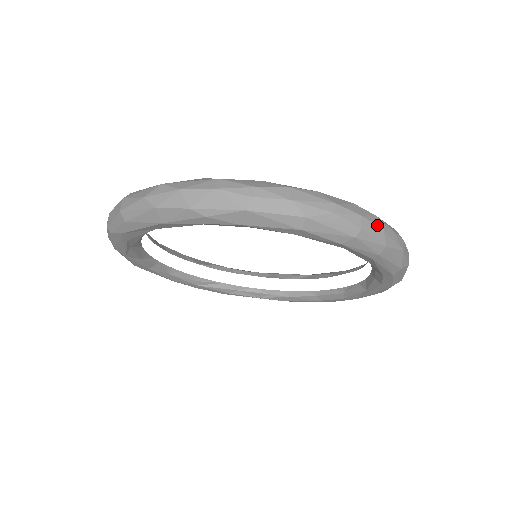
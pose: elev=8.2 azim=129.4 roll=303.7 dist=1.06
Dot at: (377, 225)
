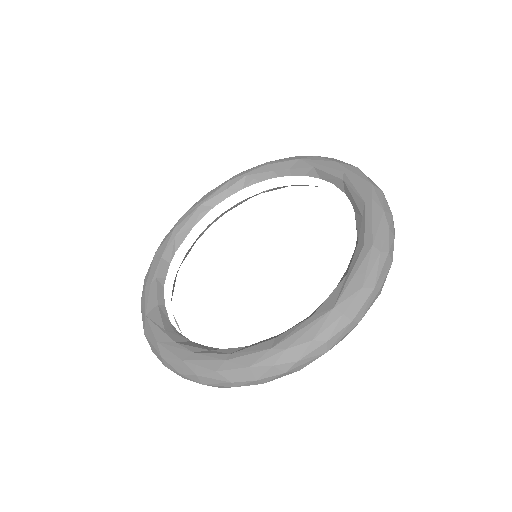
Dot at: (276, 375)
